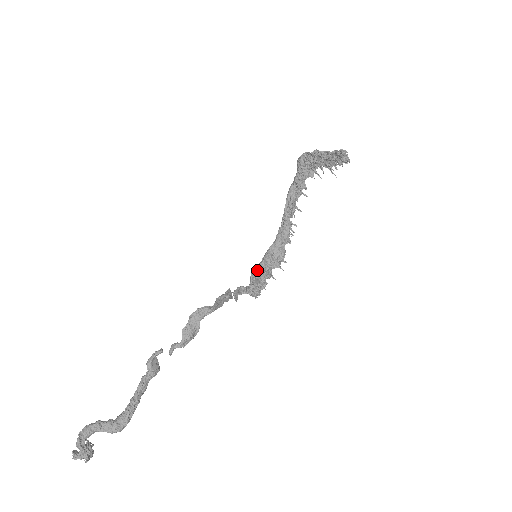
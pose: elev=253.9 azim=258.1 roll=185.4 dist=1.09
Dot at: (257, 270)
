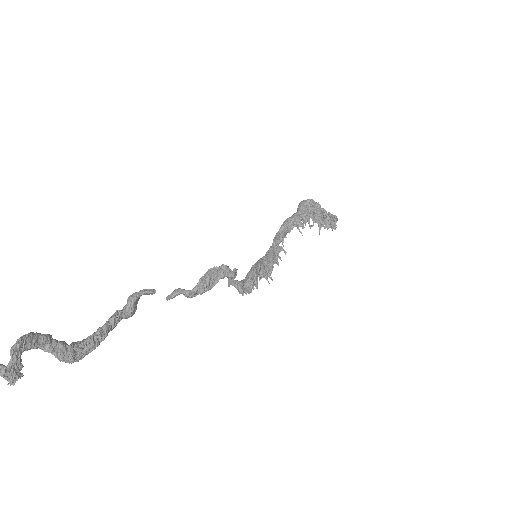
Dot at: (256, 268)
